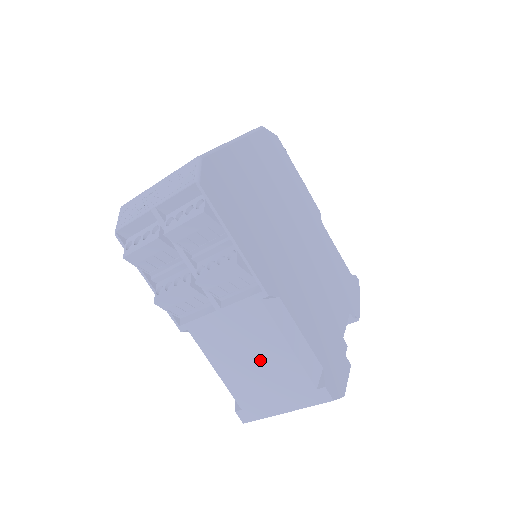
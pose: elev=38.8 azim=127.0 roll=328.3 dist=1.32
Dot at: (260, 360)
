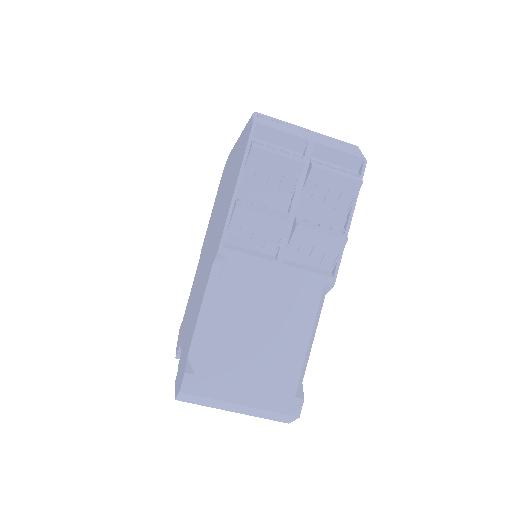
Dot at: (270, 335)
